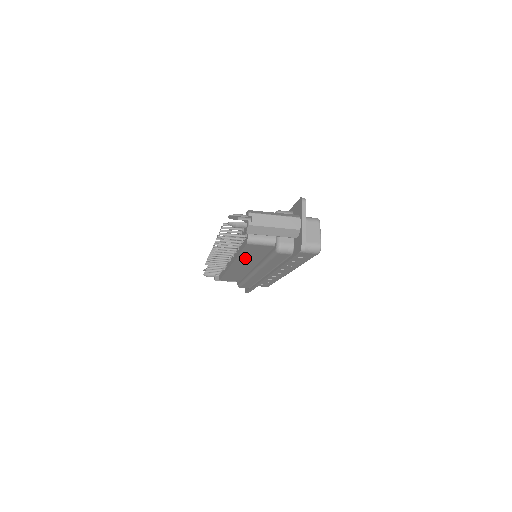
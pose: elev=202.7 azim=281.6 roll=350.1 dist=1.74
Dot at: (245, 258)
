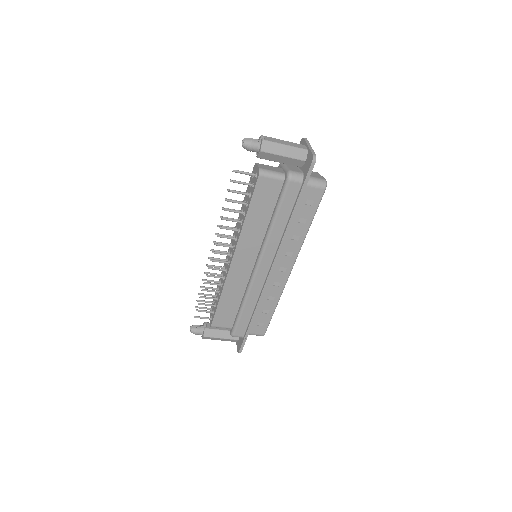
Dot at: (251, 228)
